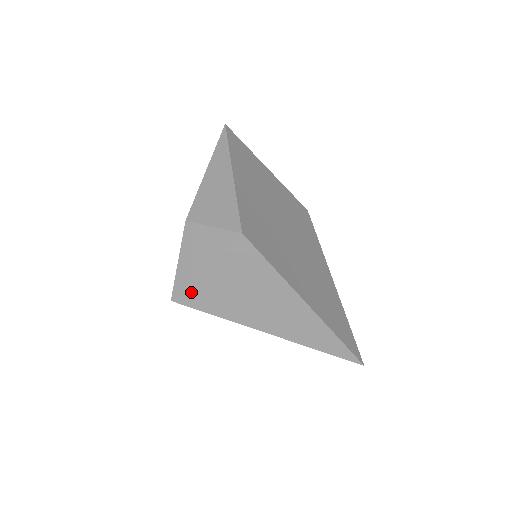
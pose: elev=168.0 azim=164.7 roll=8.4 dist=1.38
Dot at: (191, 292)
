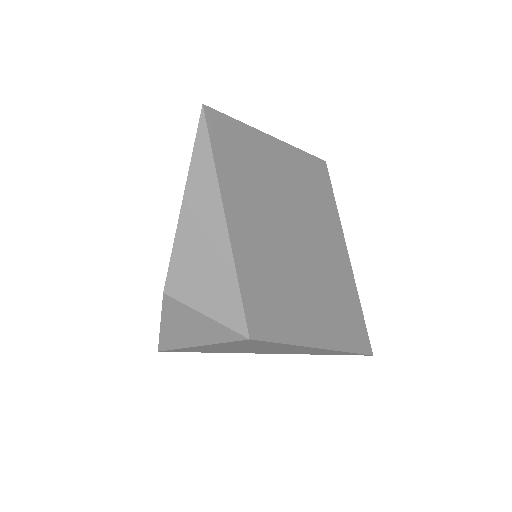
Dot at: (182, 350)
